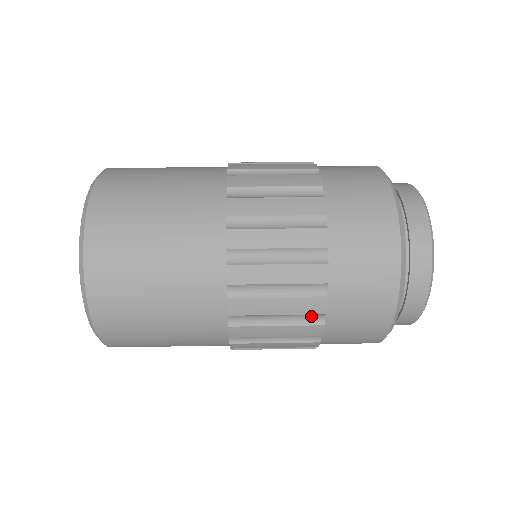
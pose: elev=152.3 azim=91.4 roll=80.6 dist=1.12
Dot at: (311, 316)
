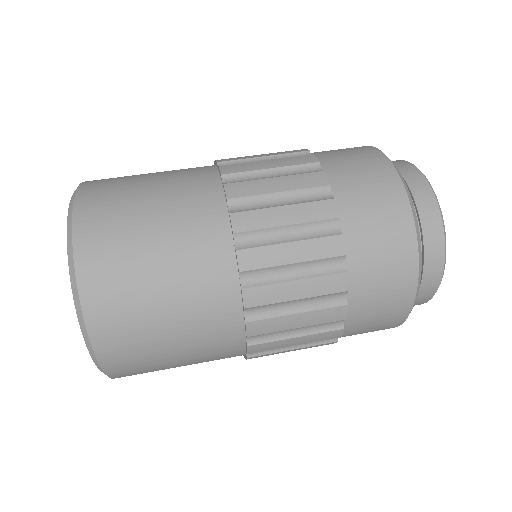
Dot at: occluded
